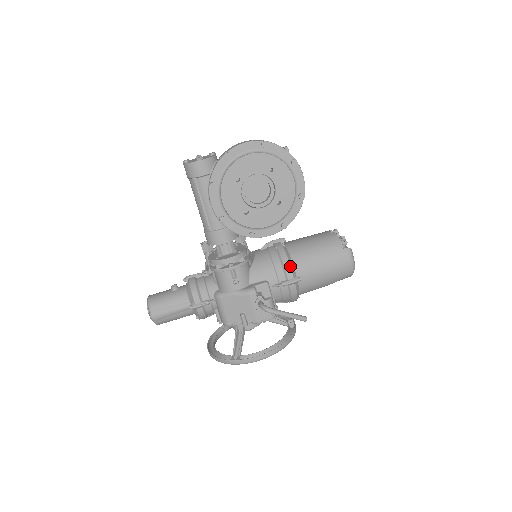
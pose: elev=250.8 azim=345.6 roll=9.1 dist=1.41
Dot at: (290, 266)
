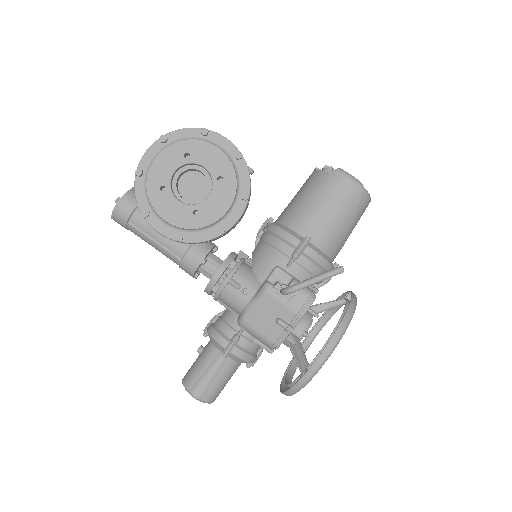
Dot at: (287, 233)
